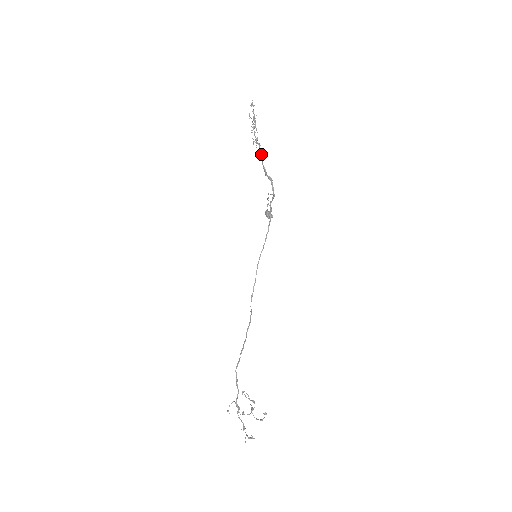
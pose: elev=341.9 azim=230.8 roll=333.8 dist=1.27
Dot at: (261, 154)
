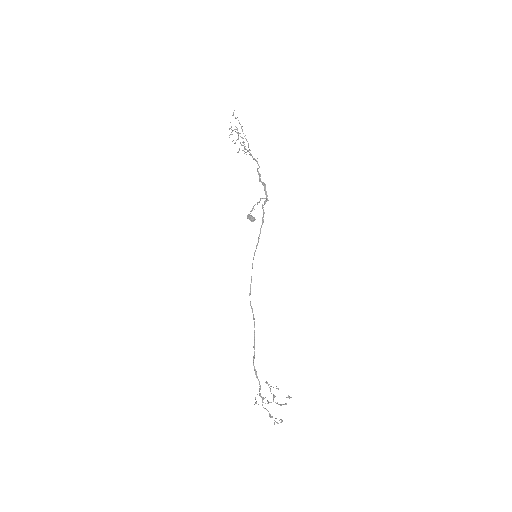
Dot at: (257, 162)
